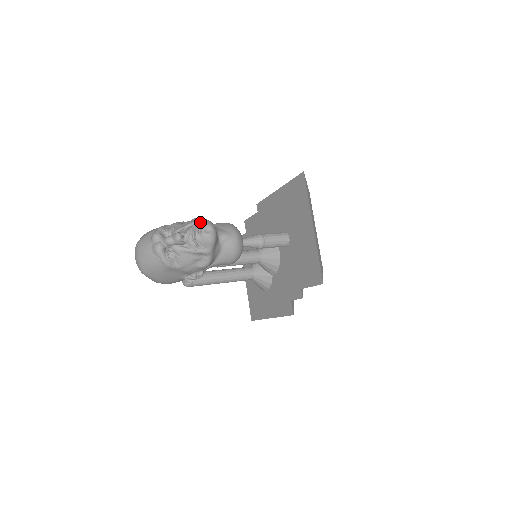
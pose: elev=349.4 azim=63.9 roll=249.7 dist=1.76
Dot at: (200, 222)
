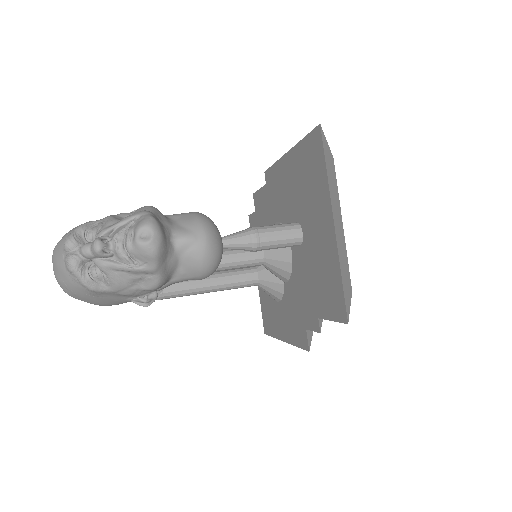
Dot at: (138, 218)
